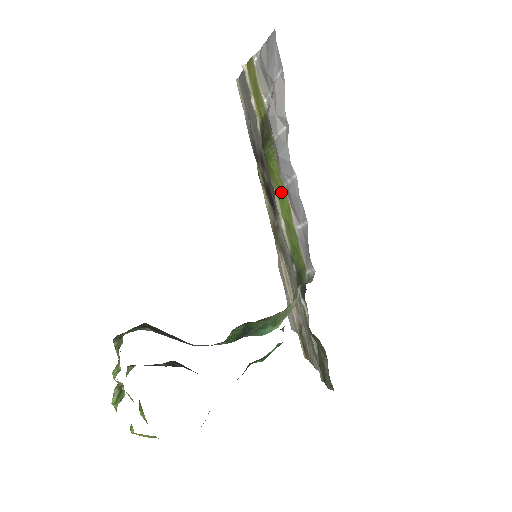
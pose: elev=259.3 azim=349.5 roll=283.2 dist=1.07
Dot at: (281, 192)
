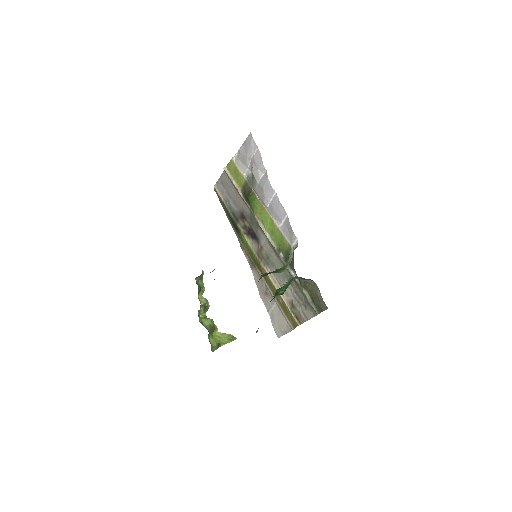
Dot at: (264, 216)
